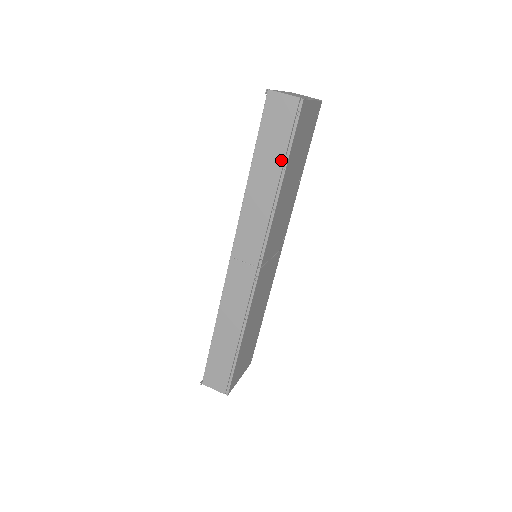
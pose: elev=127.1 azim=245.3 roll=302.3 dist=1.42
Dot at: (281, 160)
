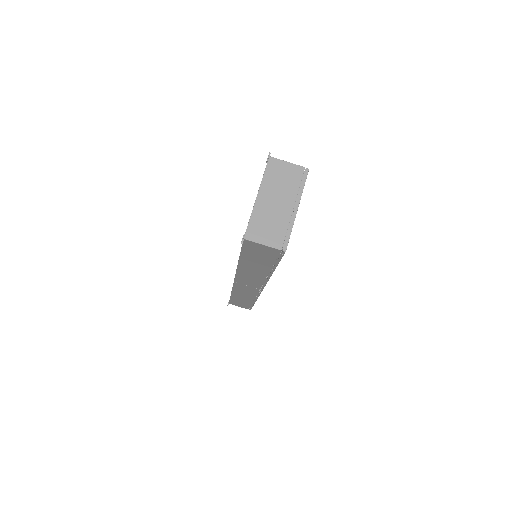
Dot at: (269, 266)
